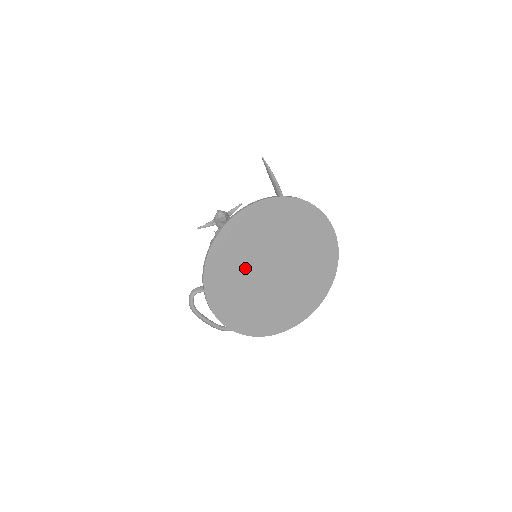
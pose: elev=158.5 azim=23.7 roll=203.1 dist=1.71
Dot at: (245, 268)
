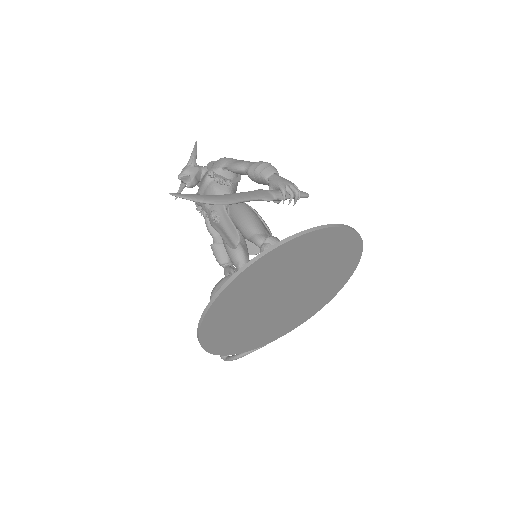
Dot at: (252, 323)
